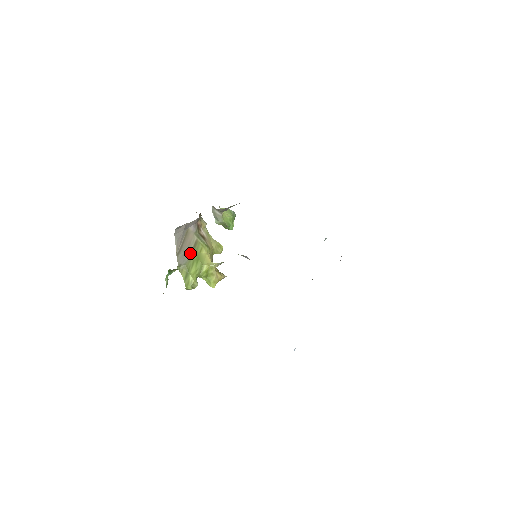
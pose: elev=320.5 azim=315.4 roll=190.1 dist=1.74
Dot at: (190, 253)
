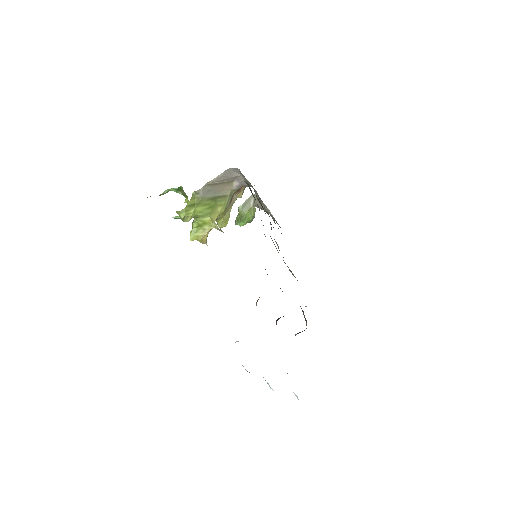
Dot at: (214, 196)
